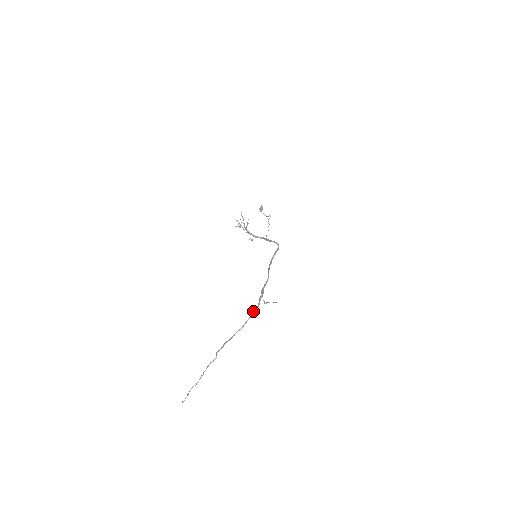
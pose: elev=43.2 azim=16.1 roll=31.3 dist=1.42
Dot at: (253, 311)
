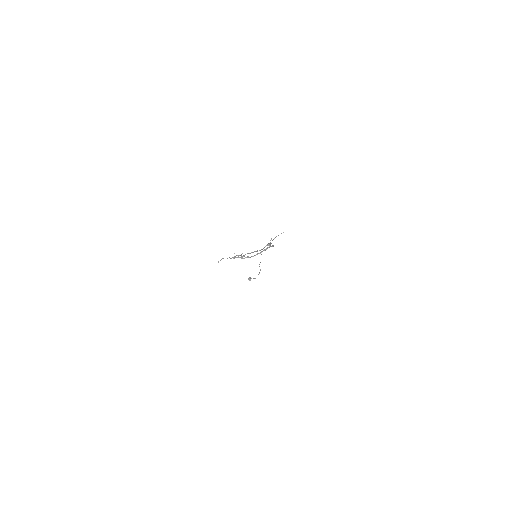
Dot at: occluded
